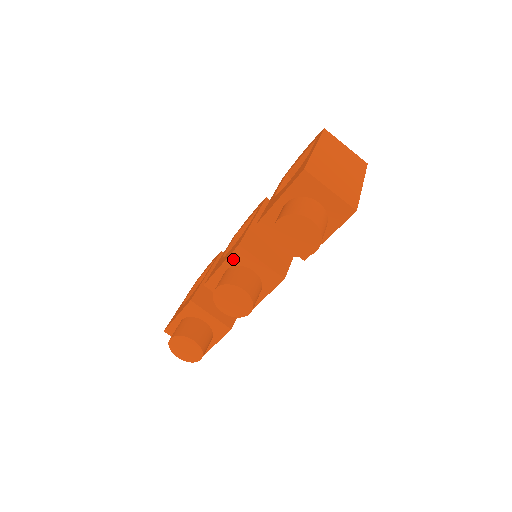
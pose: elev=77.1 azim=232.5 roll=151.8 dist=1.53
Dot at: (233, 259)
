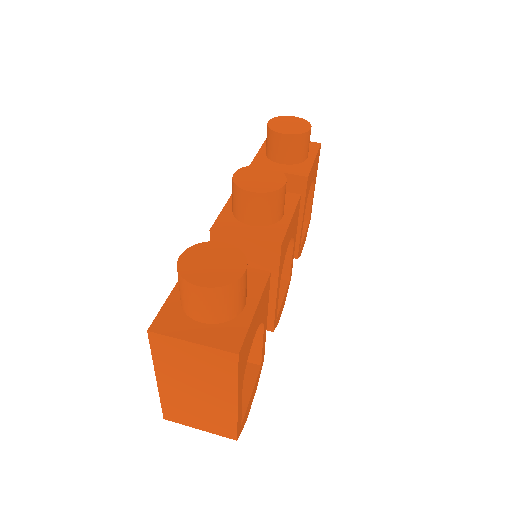
Dot at: occluded
